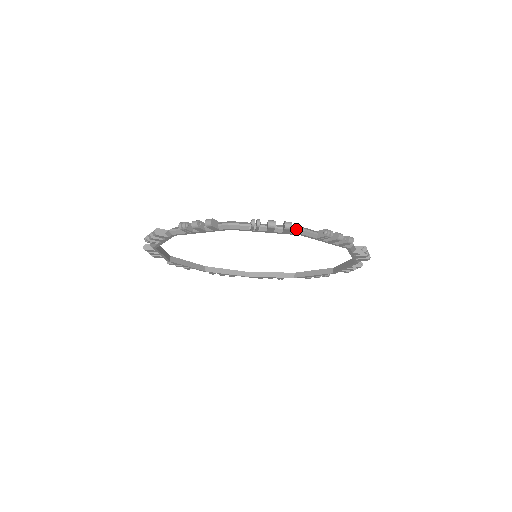
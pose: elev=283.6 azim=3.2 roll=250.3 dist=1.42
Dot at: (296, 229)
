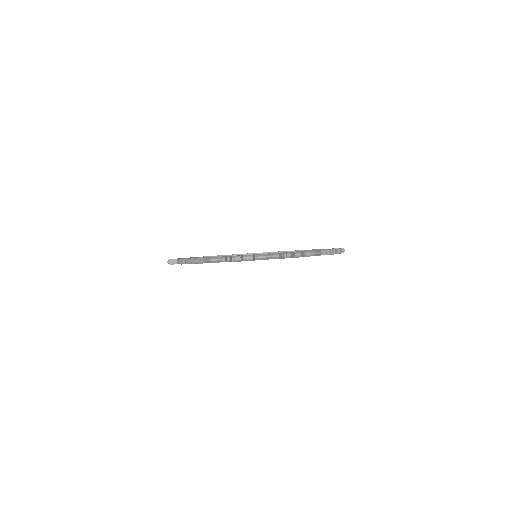
Dot at: (259, 257)
